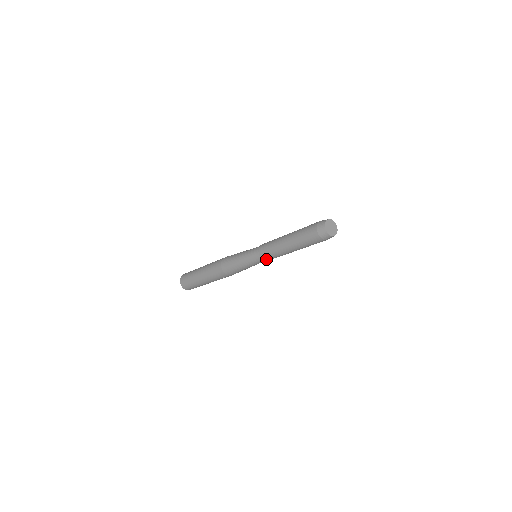
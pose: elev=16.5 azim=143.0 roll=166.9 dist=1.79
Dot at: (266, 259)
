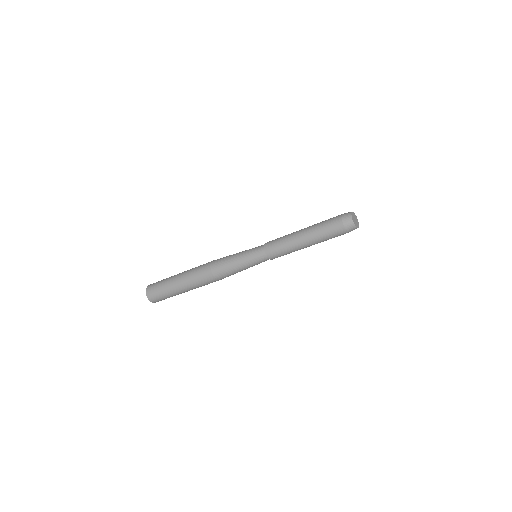
Dot at: (268, 249)
